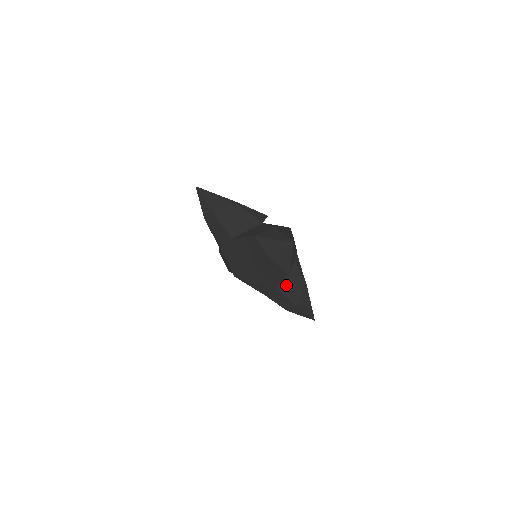
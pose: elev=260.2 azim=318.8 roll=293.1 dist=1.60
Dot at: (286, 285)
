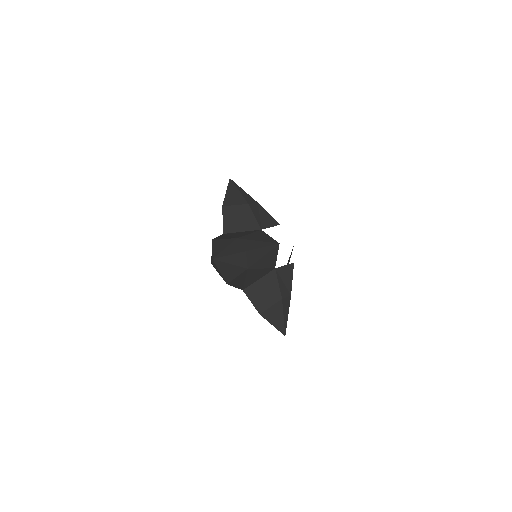
Dot at: (257, 292)
